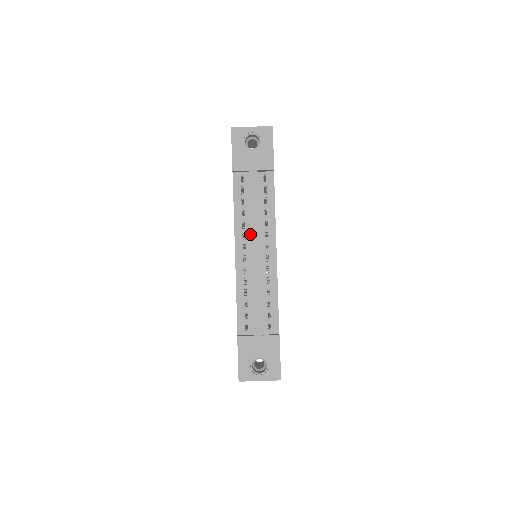
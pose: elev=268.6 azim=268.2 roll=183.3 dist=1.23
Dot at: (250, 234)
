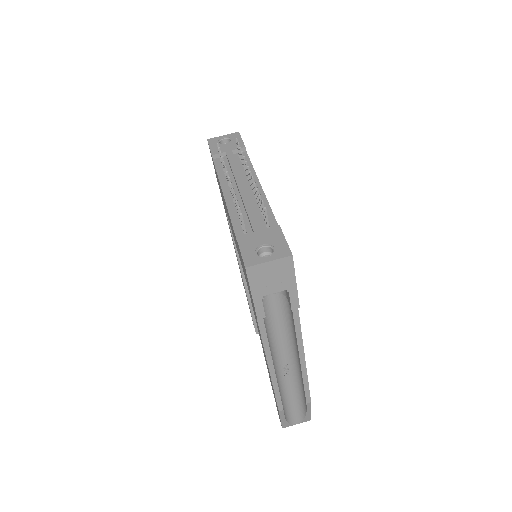
Dot at: (234, 182)
